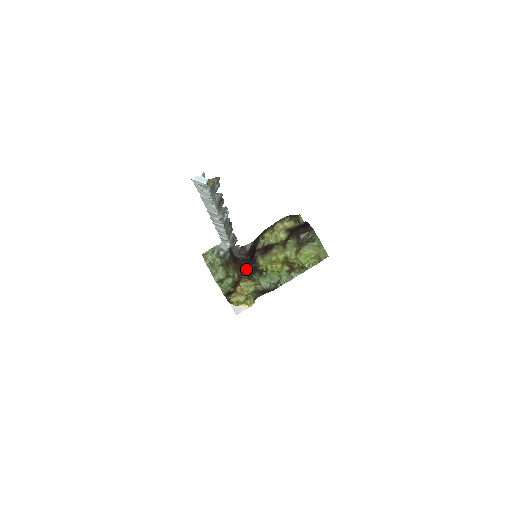
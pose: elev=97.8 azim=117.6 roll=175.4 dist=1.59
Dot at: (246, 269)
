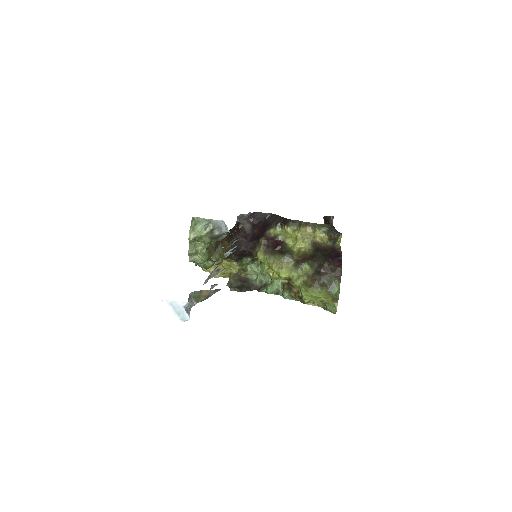
Dot at: (239, 251)
